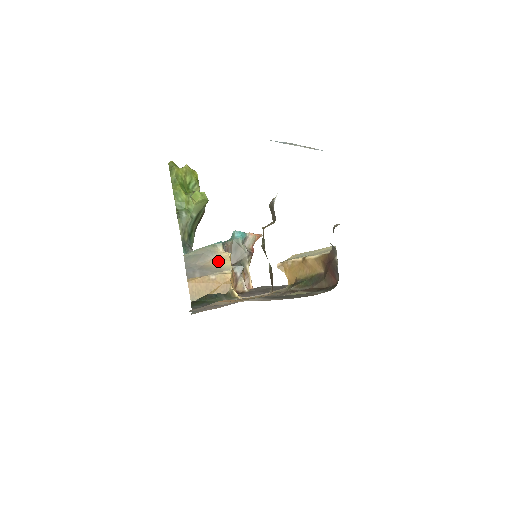
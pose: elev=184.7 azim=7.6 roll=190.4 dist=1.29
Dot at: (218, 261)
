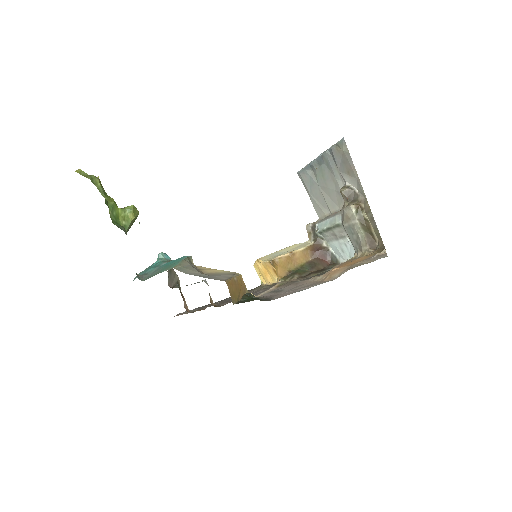
Dot at: (209, 270)
